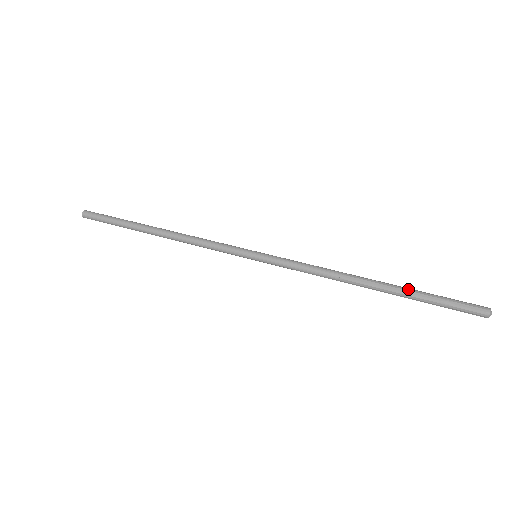
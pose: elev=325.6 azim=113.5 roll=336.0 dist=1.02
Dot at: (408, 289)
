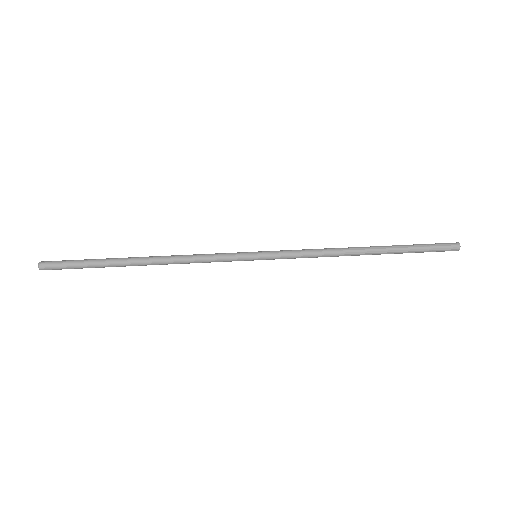
Dot at: (397, 249)
